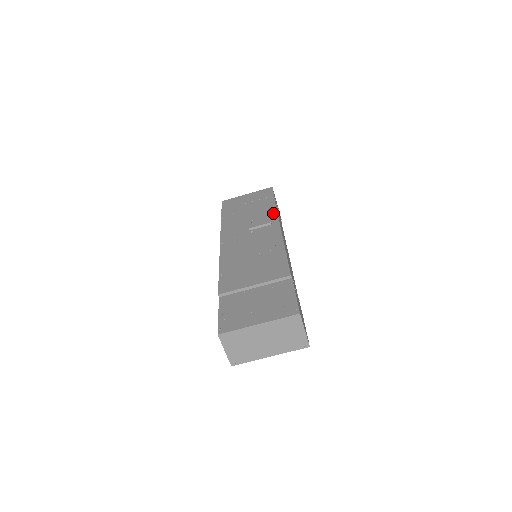
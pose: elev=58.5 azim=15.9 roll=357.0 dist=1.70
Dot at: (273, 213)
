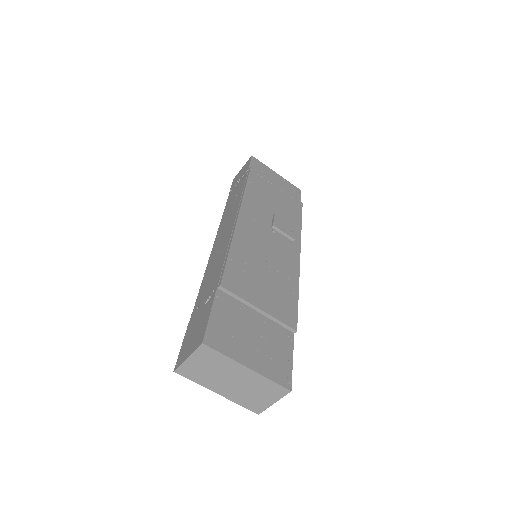
Dot at: (298, 228)
